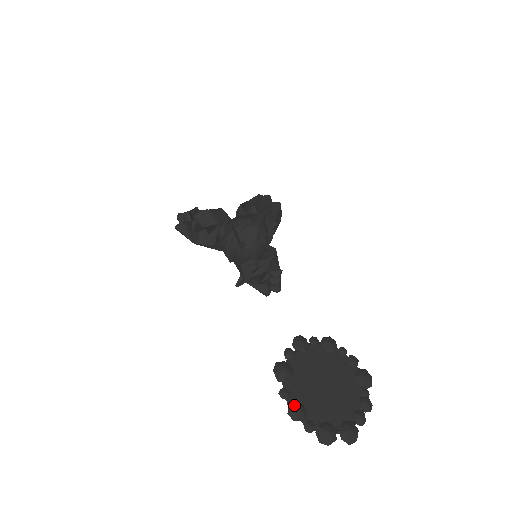
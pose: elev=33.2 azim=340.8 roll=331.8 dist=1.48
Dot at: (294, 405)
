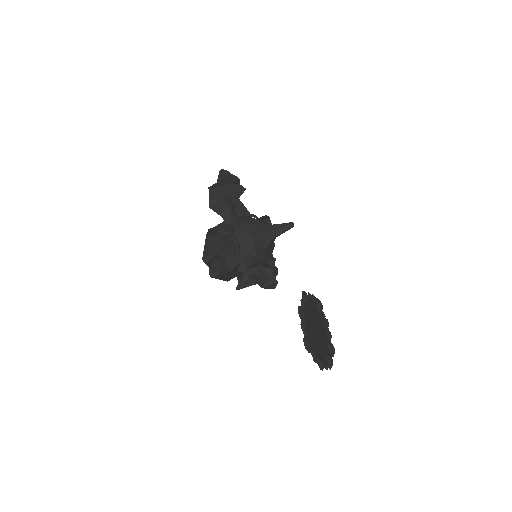
Dot at: (321, 361)
